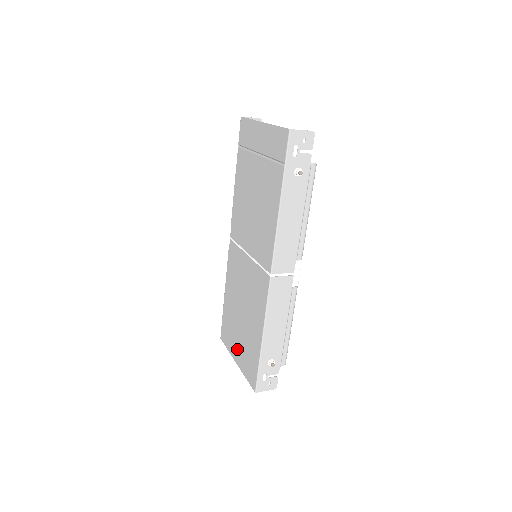
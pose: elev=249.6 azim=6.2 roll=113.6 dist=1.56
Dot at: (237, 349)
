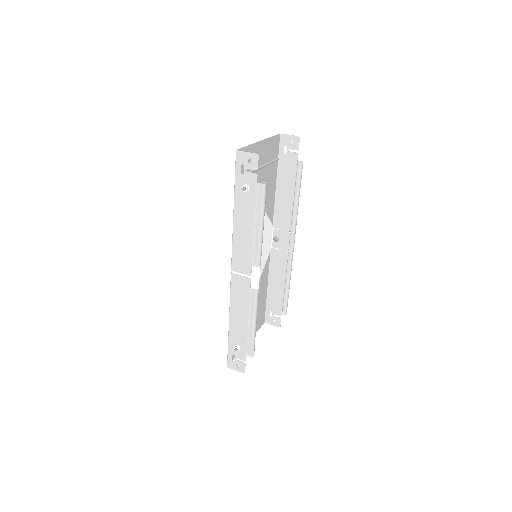
Dot at: occluded
